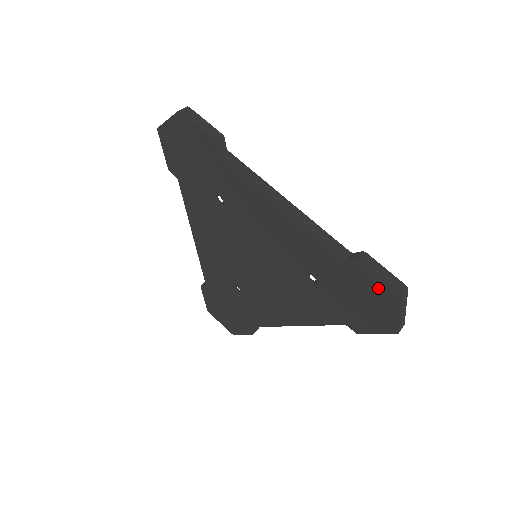
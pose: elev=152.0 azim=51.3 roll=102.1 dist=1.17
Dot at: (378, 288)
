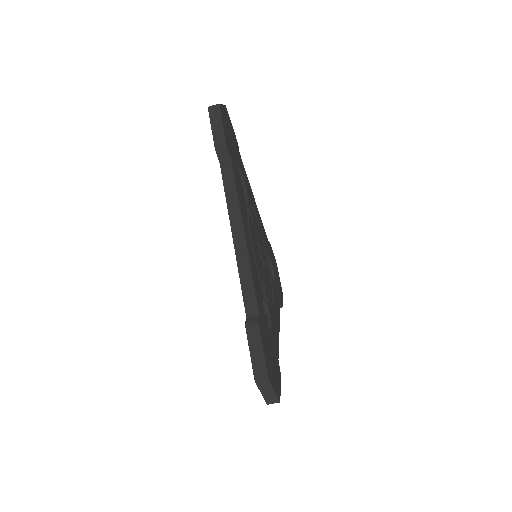
Dot at: occluded
